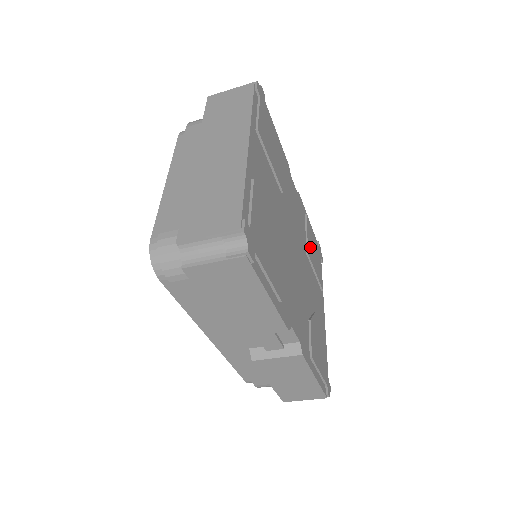
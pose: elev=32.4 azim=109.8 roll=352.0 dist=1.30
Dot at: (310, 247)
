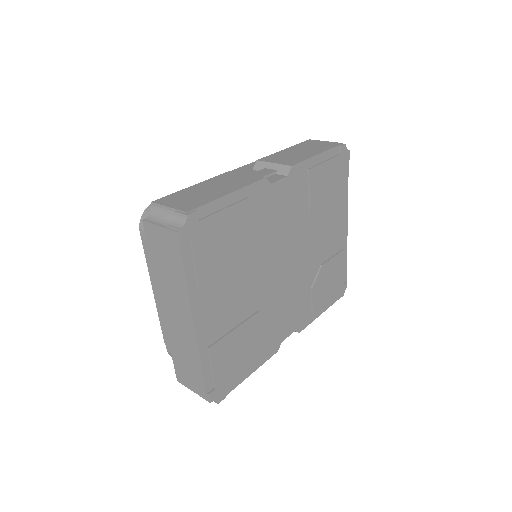
Dot at: (316, 203)
